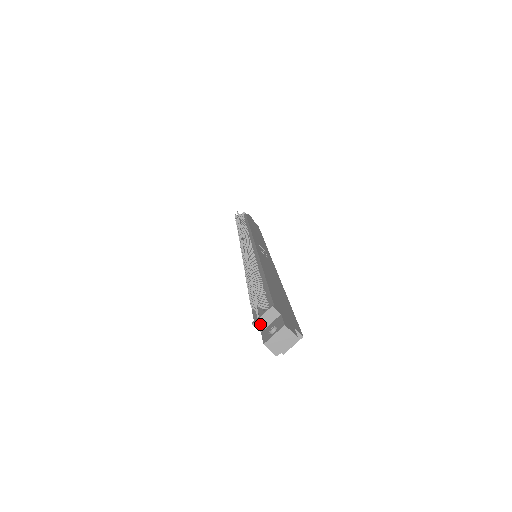
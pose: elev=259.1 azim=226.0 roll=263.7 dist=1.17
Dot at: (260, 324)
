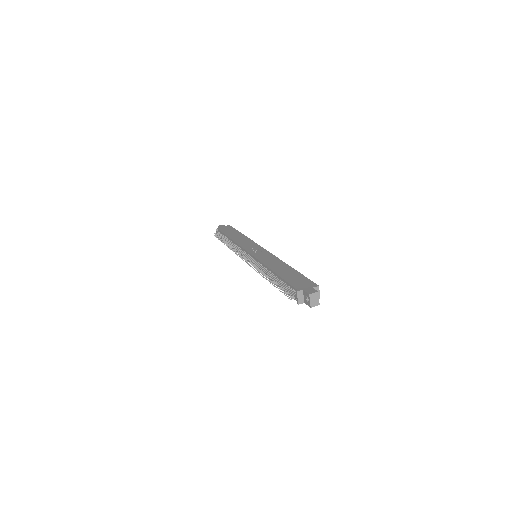
Dot at: (301, 301)
